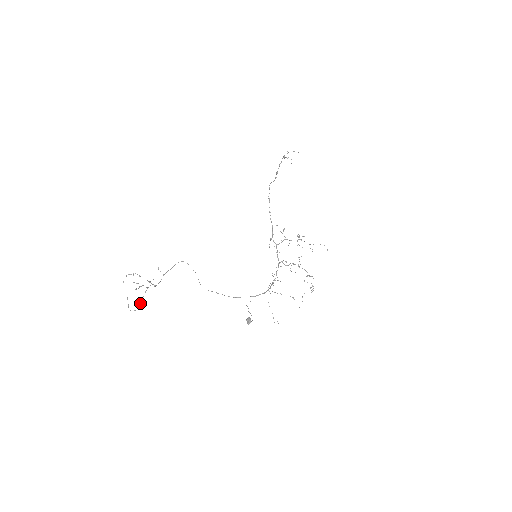
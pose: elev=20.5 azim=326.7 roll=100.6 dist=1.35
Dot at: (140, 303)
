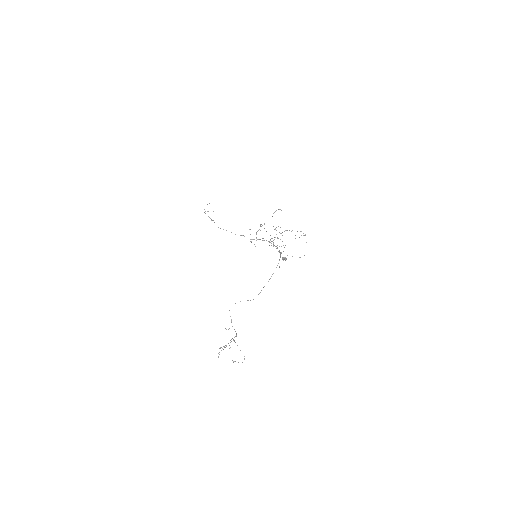
Dot at: occluded
